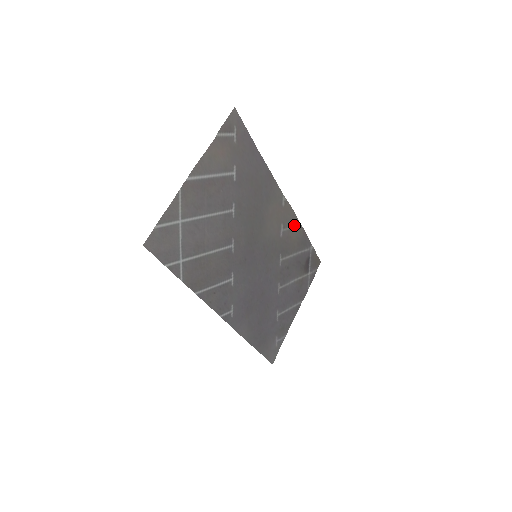
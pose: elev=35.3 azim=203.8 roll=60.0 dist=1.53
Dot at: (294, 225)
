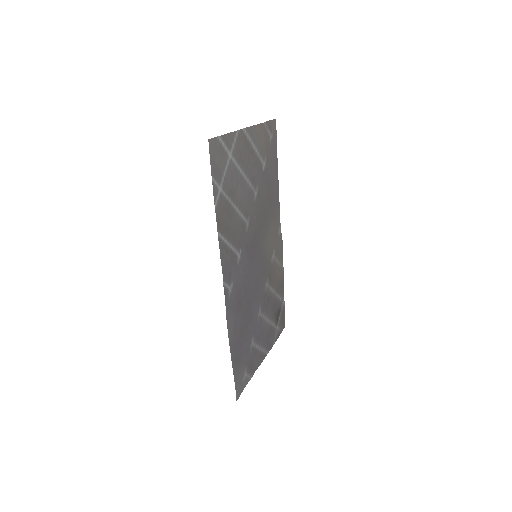
Dot at: (280, 262)
